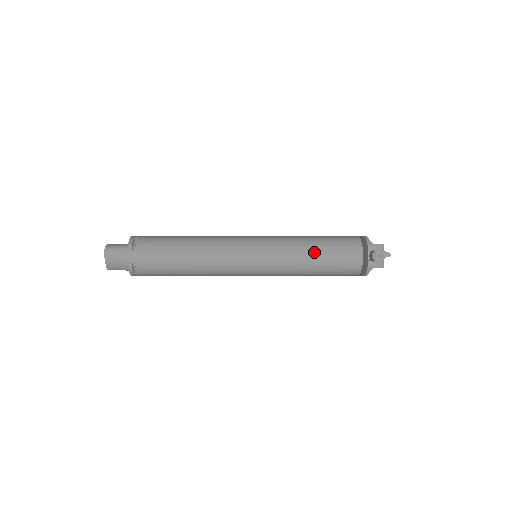
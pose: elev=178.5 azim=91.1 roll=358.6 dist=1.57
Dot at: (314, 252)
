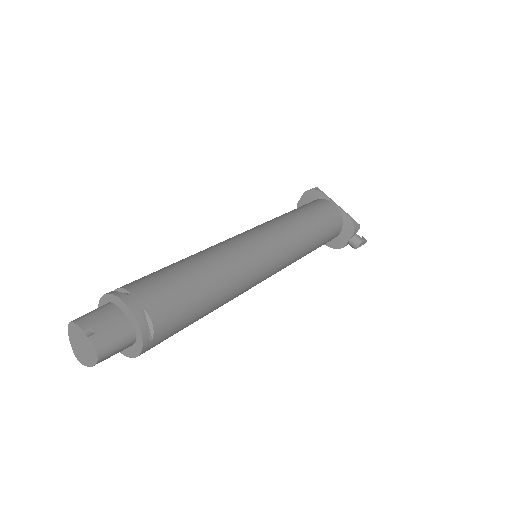
Dot at: (314, 247)
